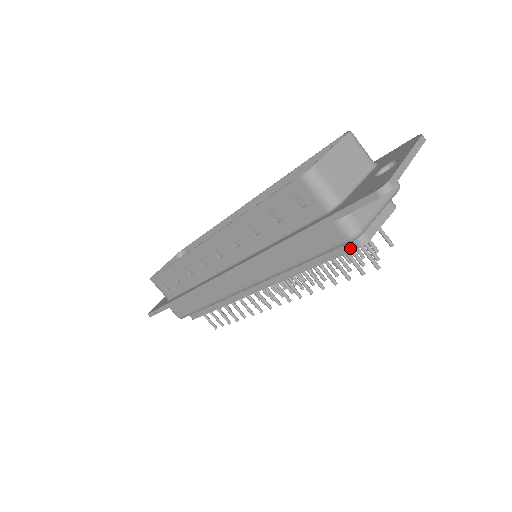
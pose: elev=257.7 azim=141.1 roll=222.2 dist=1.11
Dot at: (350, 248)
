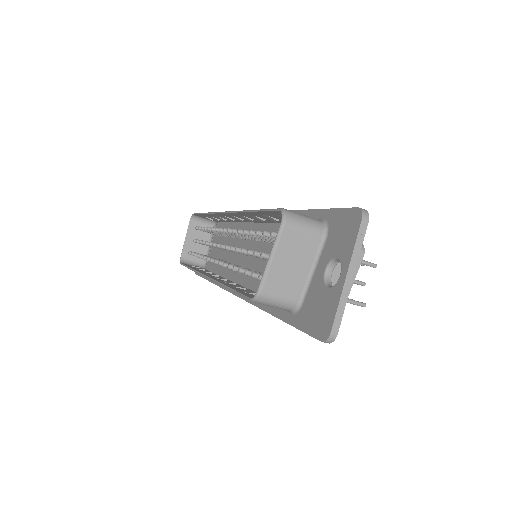
Dot at: occluded
